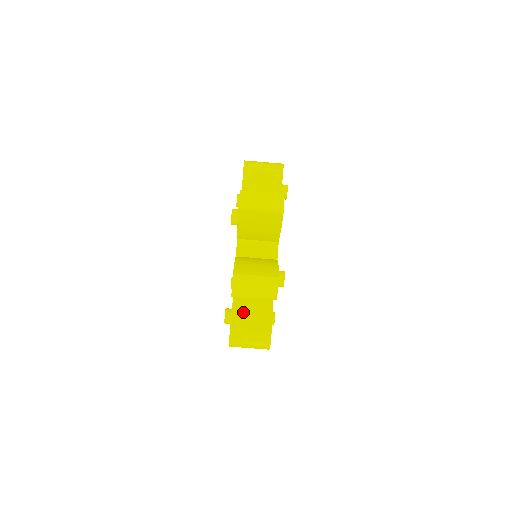
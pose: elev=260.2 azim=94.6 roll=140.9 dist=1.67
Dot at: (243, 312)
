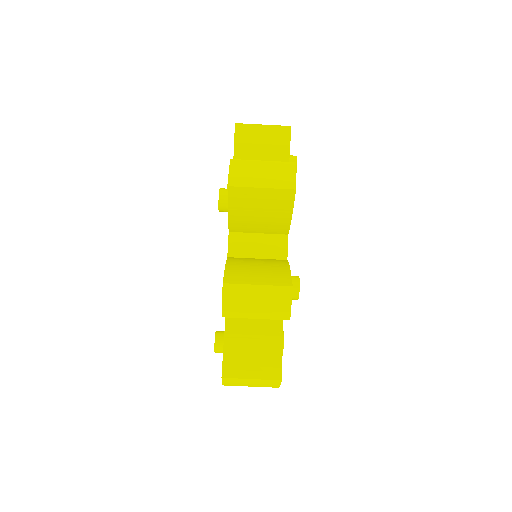
Dot at: (240, 336)
